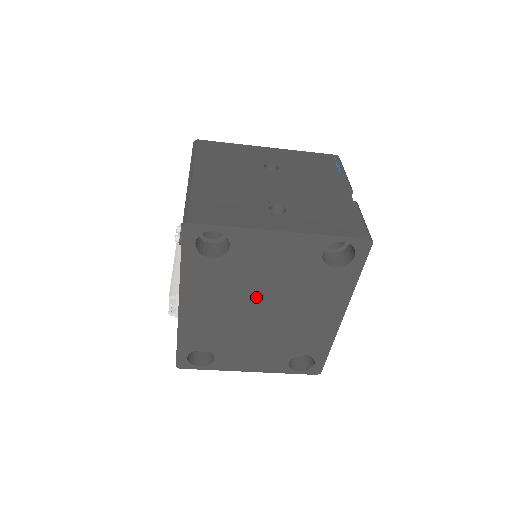
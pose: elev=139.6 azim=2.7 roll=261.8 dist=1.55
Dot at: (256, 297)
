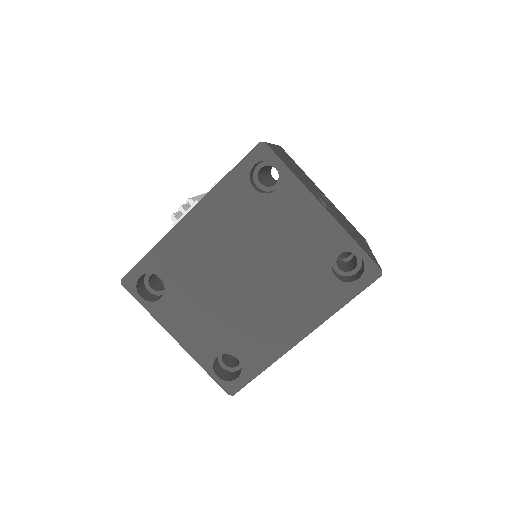
Dot at: (253, 257)
